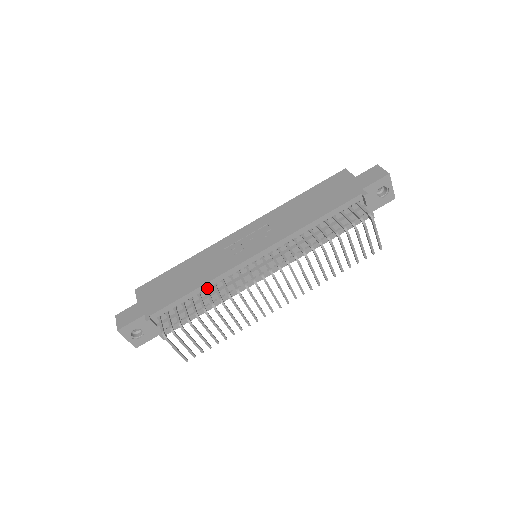
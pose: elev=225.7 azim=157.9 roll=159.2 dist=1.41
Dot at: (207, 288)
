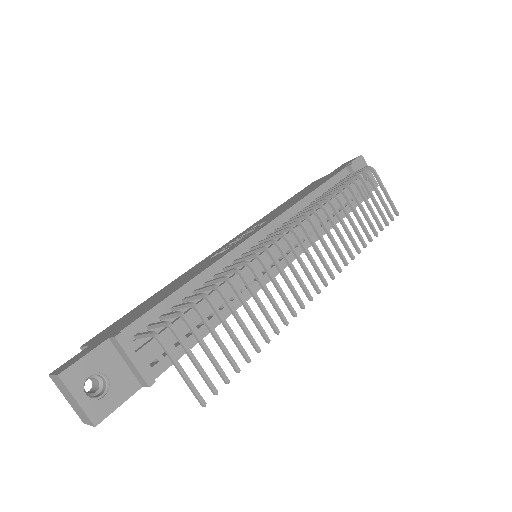
Dot at: (205, 281)
